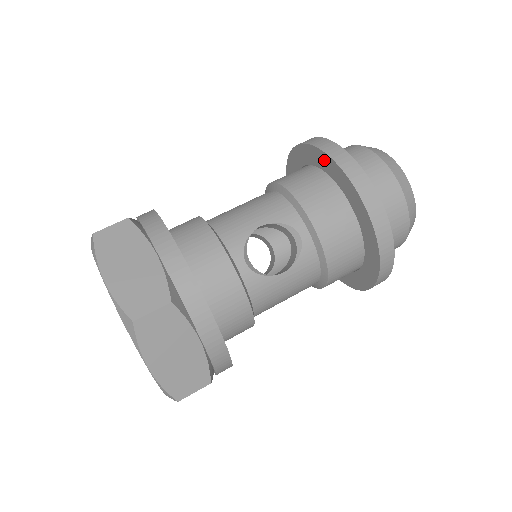
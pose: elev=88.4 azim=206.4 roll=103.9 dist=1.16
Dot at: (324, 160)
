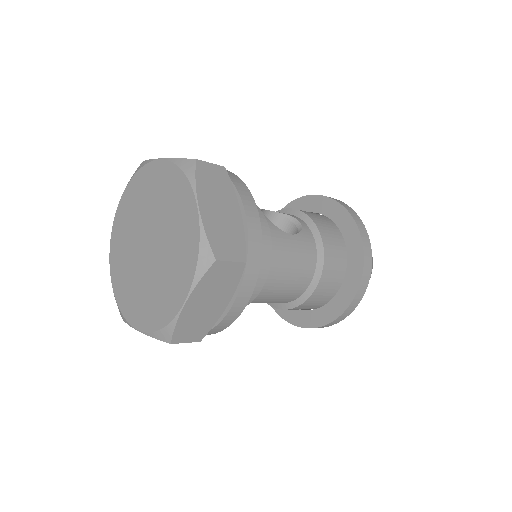
Dot at: (303, 203)
